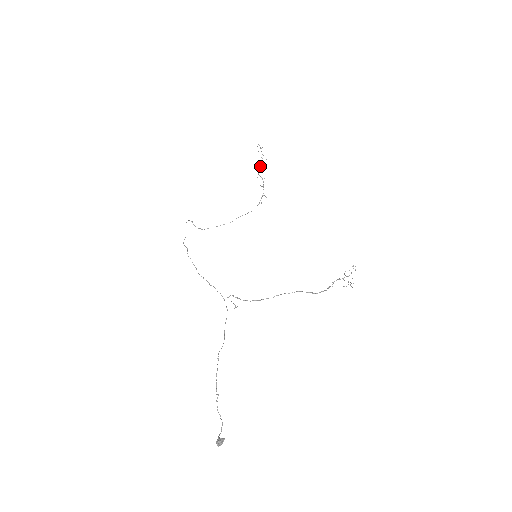
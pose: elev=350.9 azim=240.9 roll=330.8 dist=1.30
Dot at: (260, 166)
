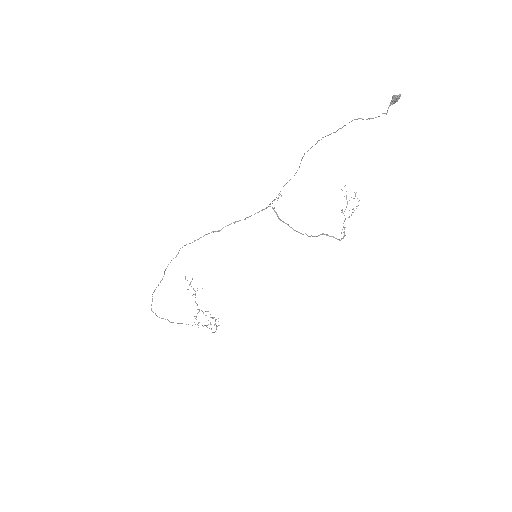
Dot at: (195, 316)
